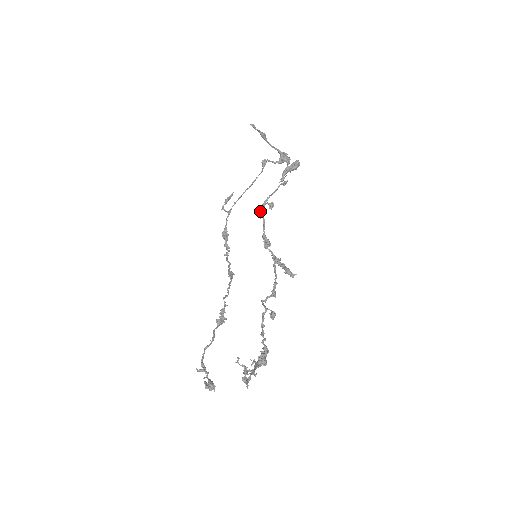
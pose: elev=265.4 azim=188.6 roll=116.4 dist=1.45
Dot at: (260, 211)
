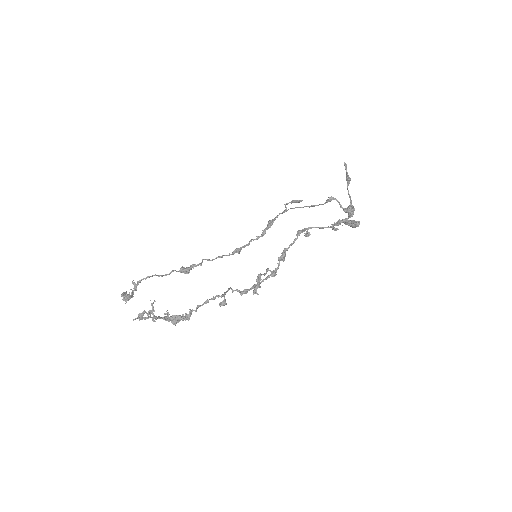
Dot at: (299, 231)
